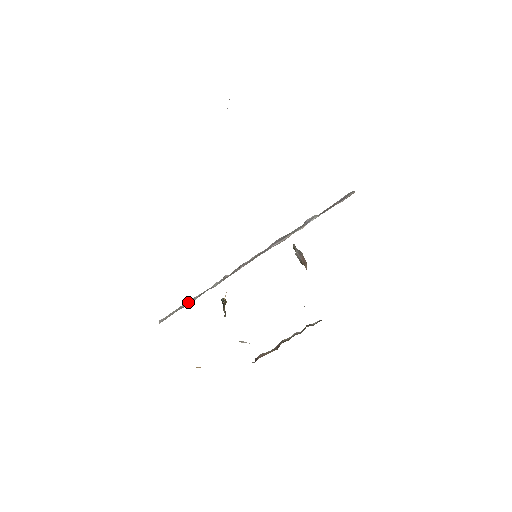
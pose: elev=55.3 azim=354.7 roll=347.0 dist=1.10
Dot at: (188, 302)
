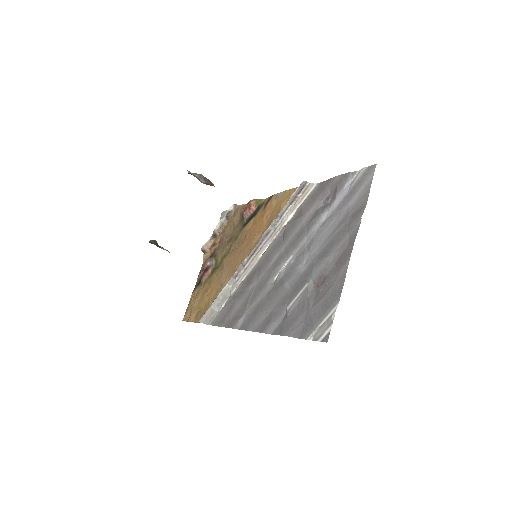
Dot at: (216, 302)
